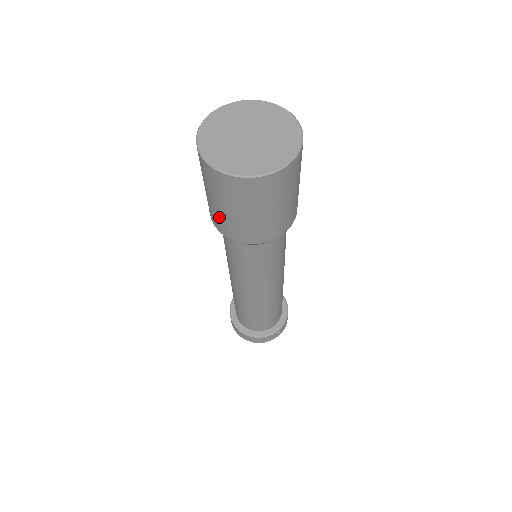
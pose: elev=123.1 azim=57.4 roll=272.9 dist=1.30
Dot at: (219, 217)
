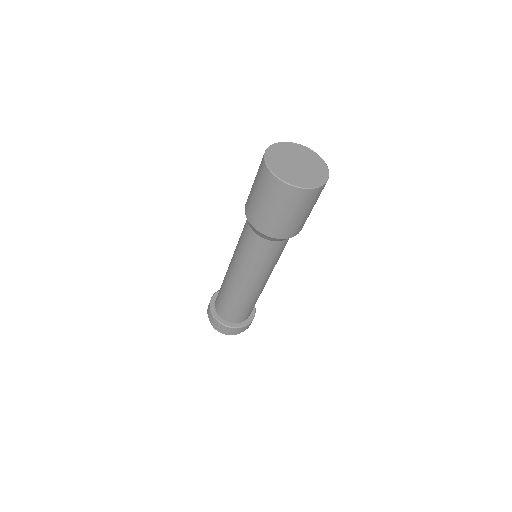
Dot at: (284, 225)
